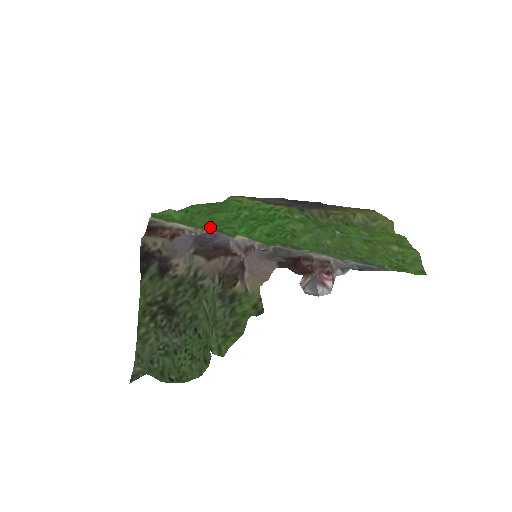
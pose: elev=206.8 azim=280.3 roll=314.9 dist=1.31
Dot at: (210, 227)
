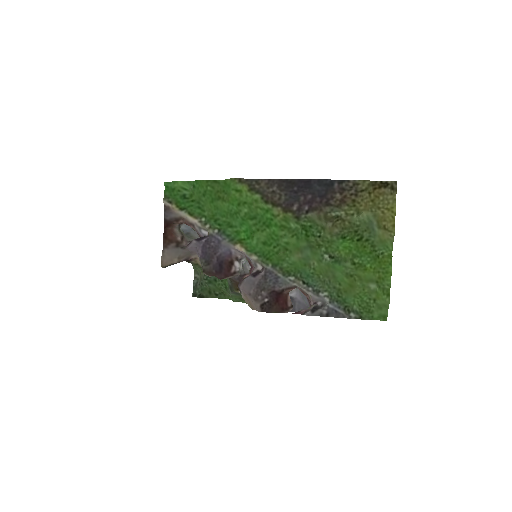
Dot at: (216, 219)
